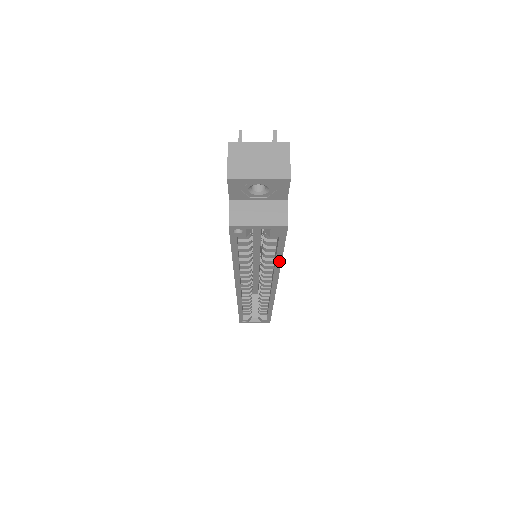
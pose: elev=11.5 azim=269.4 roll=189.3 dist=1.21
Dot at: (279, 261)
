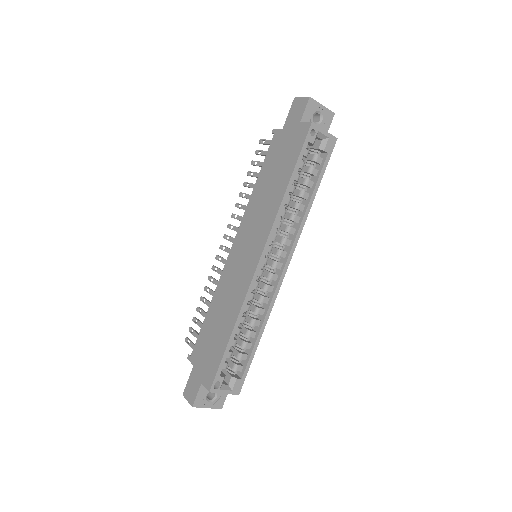
Dot at: (313, 198)
